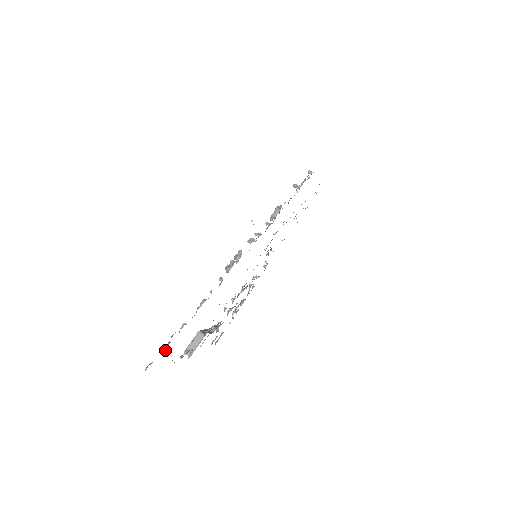
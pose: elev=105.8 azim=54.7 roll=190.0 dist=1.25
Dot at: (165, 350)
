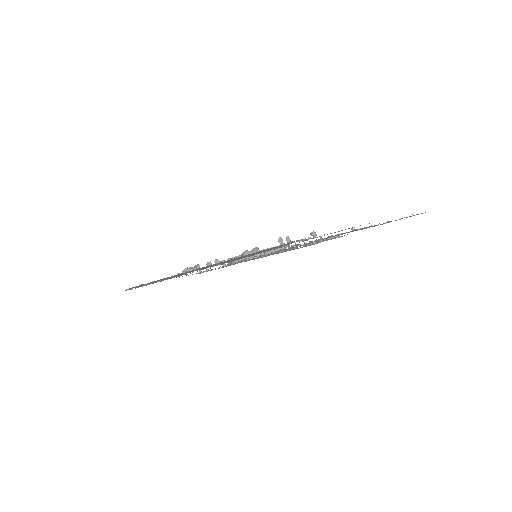
Dot at: occluded
